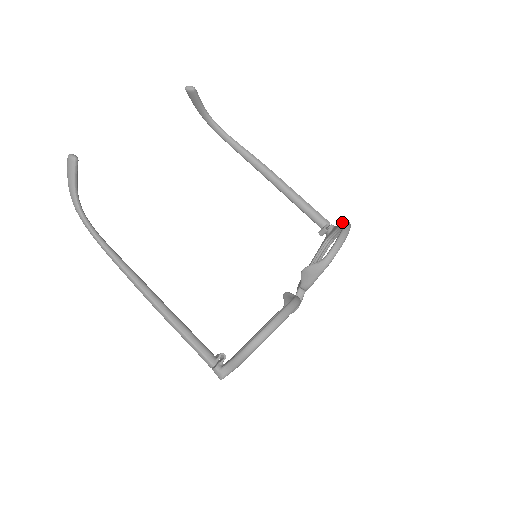
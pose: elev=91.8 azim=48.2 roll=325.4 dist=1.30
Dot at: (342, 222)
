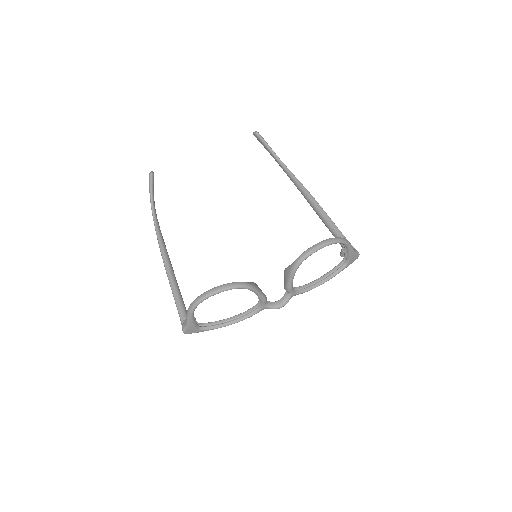
Dot at: occluded
